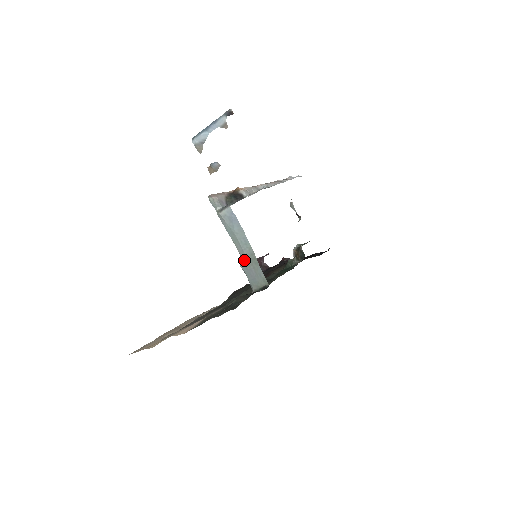
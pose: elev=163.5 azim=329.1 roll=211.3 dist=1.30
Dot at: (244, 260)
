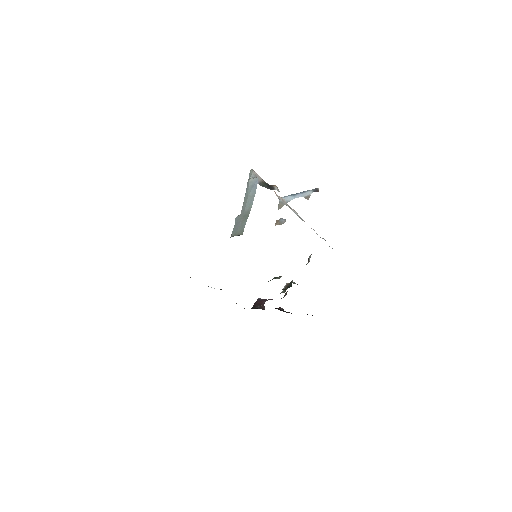
Dot at: (241, 215)
